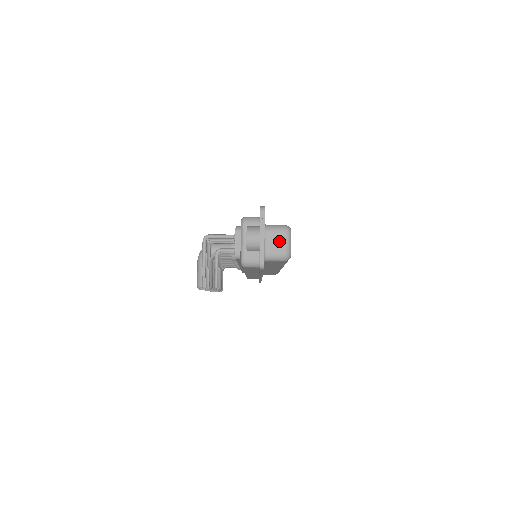
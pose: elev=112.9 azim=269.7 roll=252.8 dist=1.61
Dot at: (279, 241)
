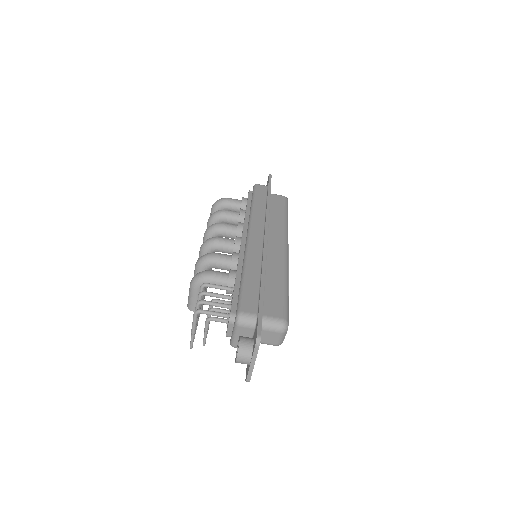
Dot at: (273, 337)
